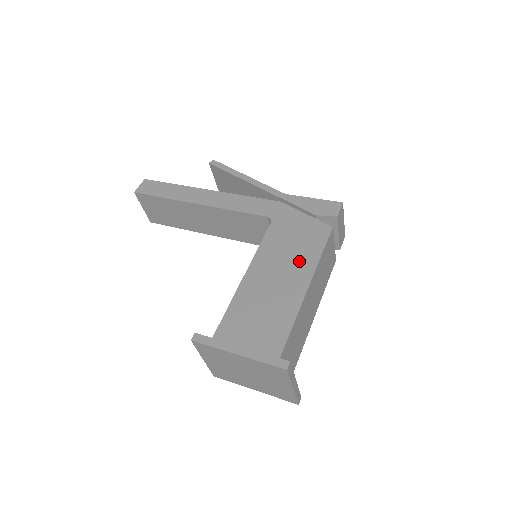
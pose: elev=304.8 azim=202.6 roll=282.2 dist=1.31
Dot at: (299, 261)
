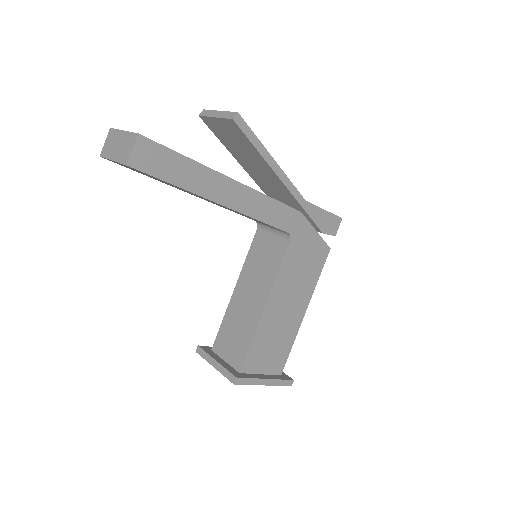
Dot at: (304, 287)
